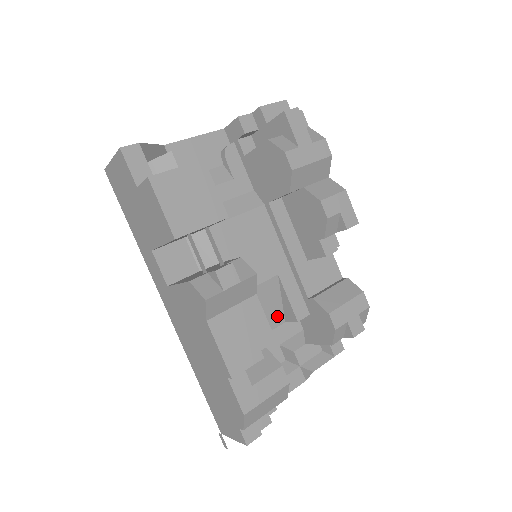
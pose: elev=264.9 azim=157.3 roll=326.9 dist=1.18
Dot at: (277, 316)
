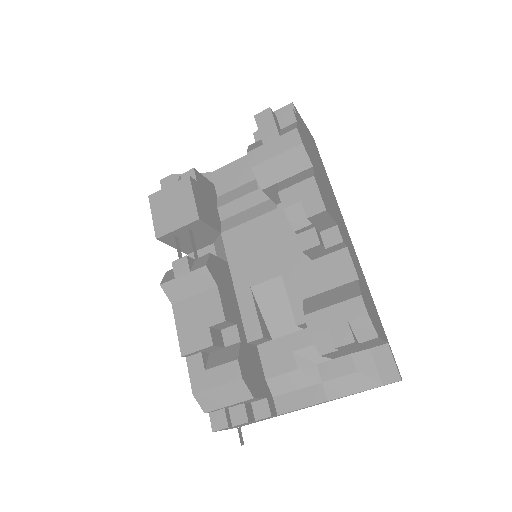
Dot at: (291, 320)
